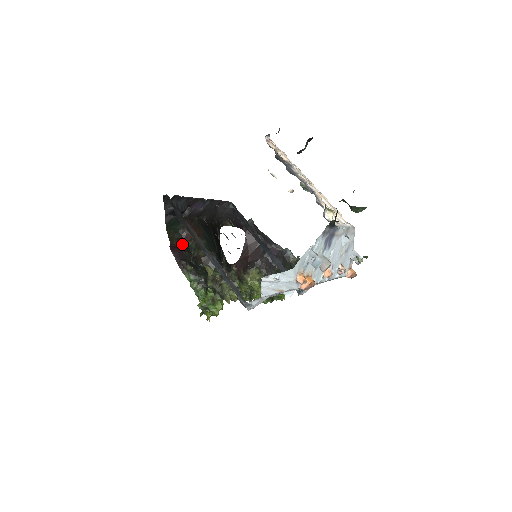
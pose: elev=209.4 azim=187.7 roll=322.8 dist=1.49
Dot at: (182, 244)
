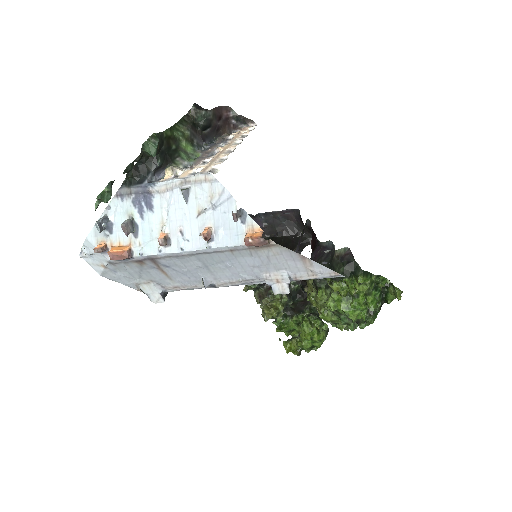
Dot at: occluded
